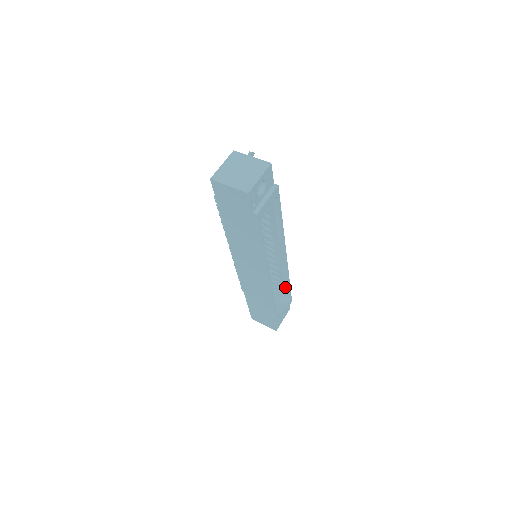
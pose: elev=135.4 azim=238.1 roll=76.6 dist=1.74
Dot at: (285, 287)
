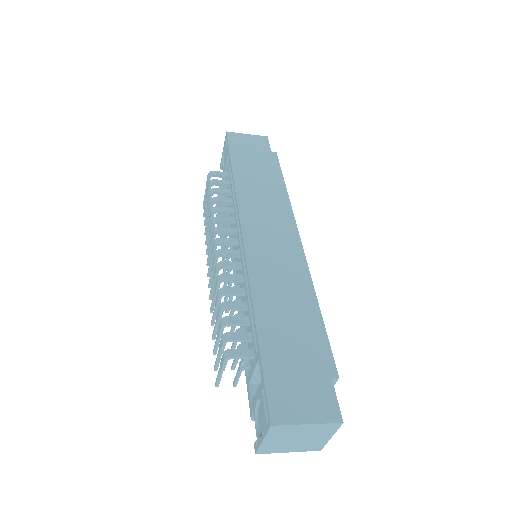
Dot at: occluded
